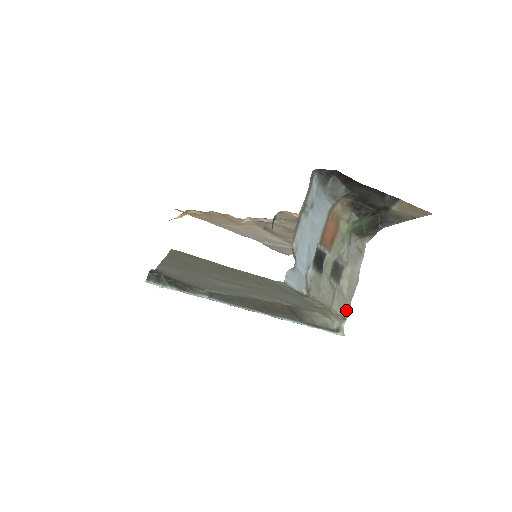
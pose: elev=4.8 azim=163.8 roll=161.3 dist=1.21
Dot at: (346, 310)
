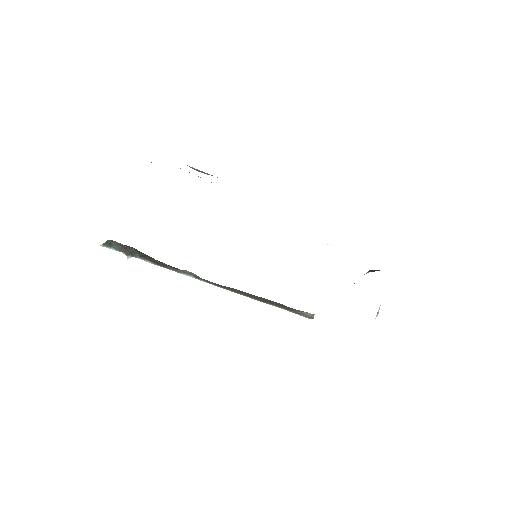
Dot at: occluded
